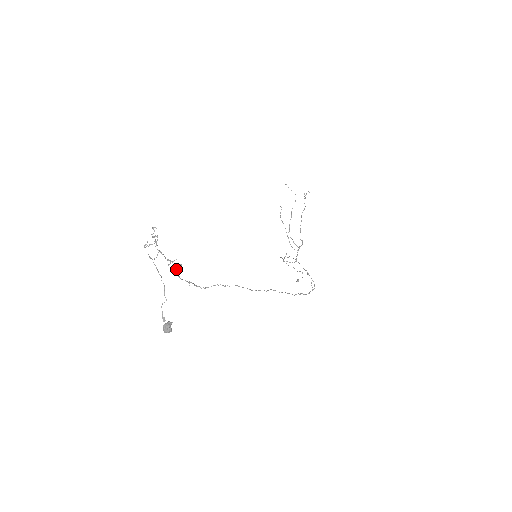
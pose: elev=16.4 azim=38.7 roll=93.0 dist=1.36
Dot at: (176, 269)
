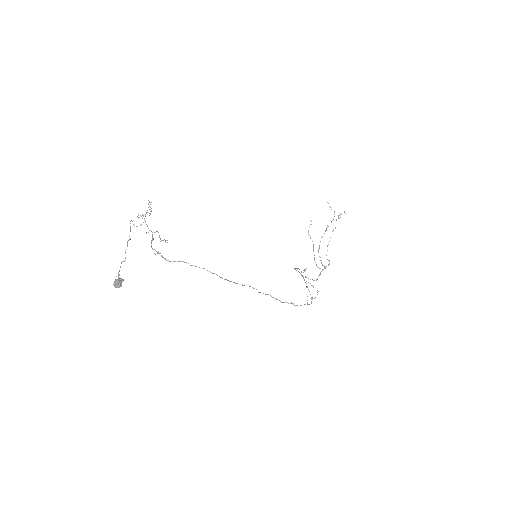
Dot at: (152, 239)
